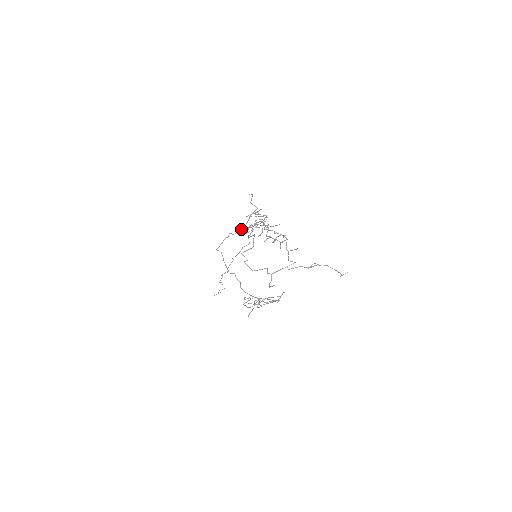
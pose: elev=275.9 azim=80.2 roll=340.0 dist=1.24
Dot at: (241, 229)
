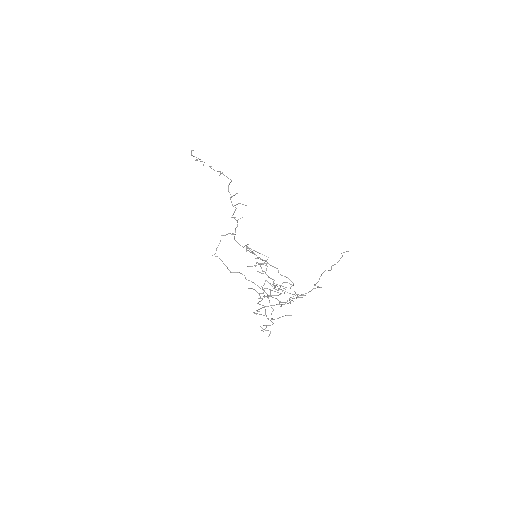
Dot at: (234, 236)
